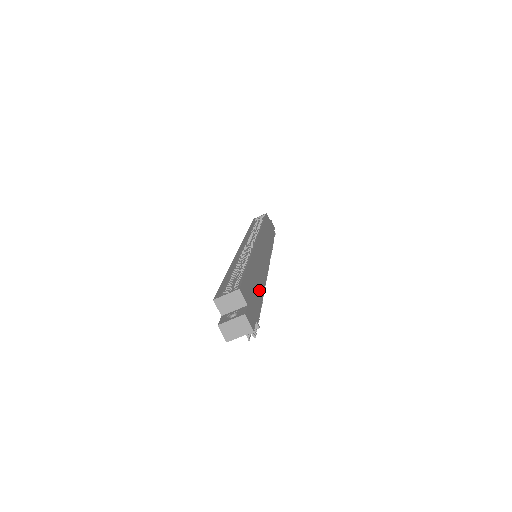
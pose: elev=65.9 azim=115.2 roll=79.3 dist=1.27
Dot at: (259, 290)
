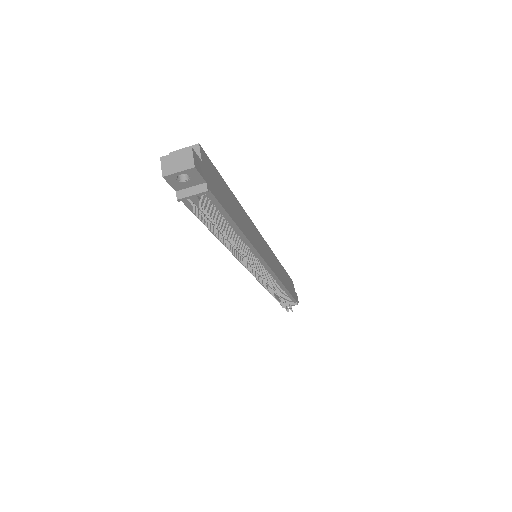
Dot at: (232, 213)
